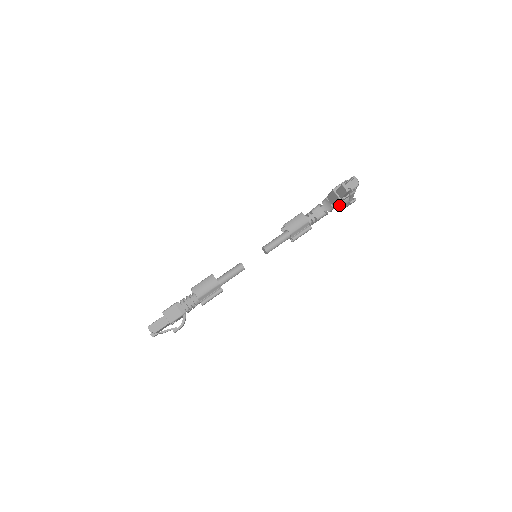
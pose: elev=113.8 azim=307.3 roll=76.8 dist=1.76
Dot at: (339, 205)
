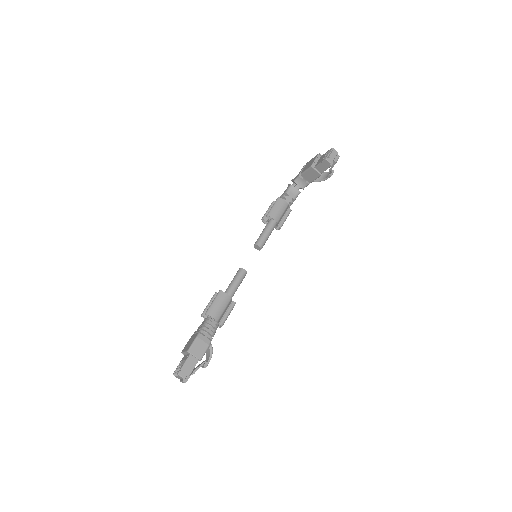
Dot at: (316, 180)
